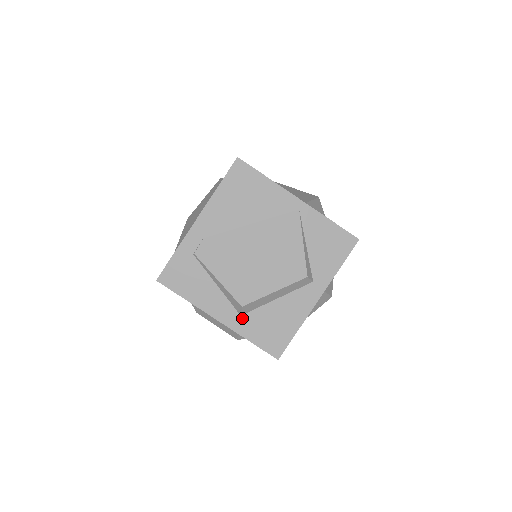
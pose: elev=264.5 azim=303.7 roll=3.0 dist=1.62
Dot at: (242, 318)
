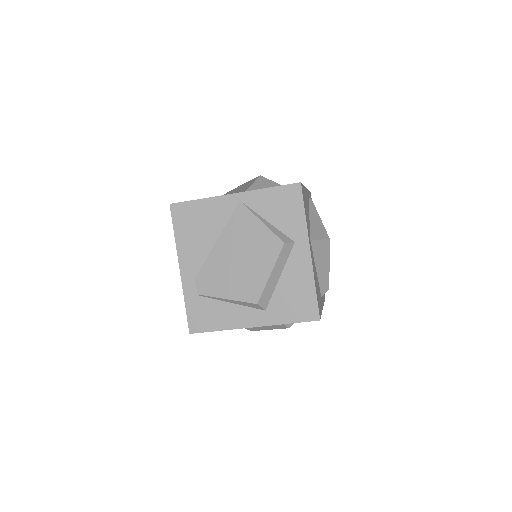
Dot at: (268, 311)
